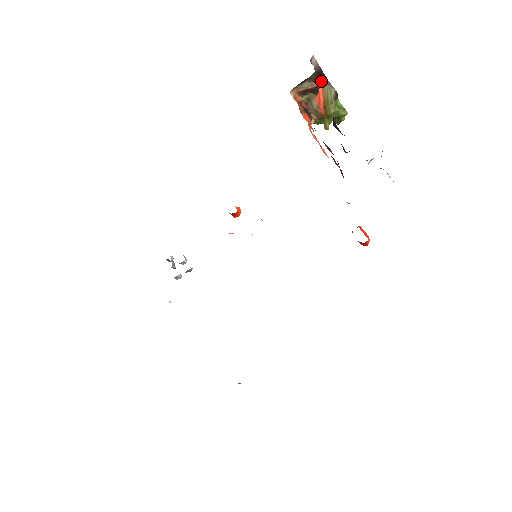
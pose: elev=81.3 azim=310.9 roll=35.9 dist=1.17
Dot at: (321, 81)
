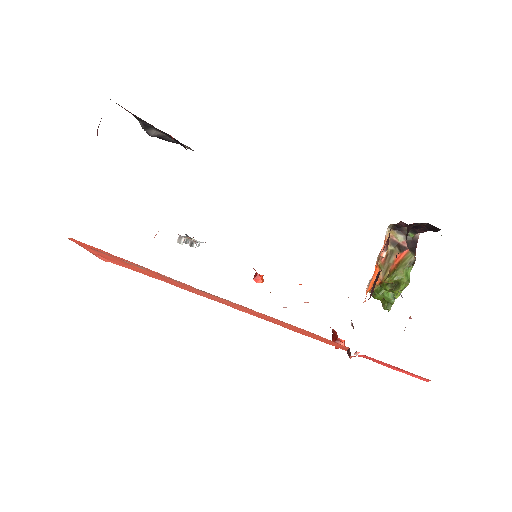
Dot at: (411, 248)
